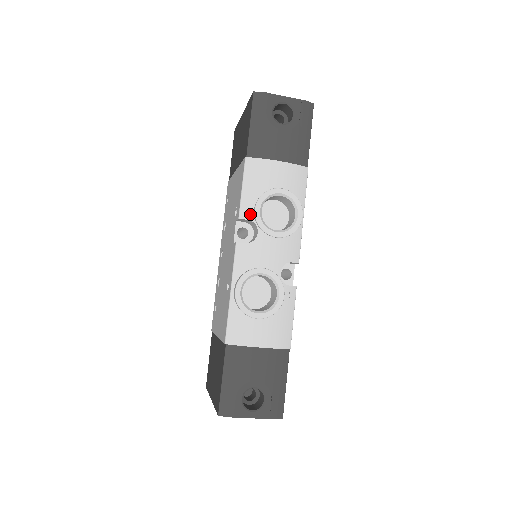
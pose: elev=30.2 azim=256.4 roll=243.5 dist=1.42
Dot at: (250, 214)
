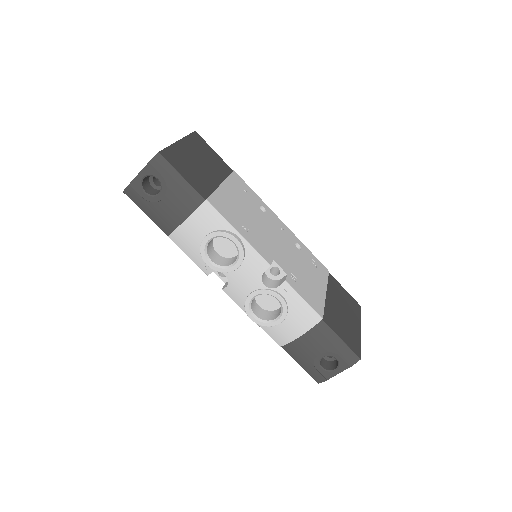
Dot at: (209, 268)
